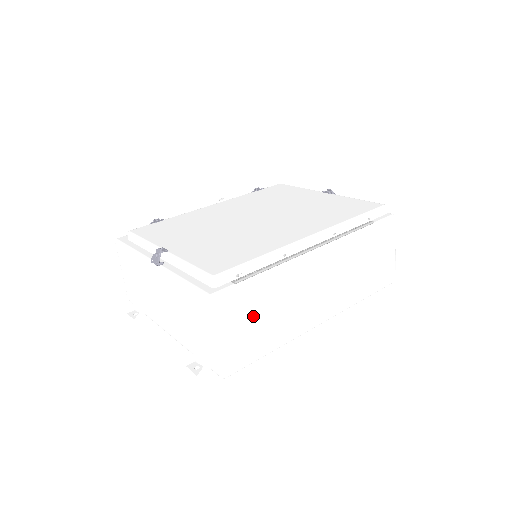
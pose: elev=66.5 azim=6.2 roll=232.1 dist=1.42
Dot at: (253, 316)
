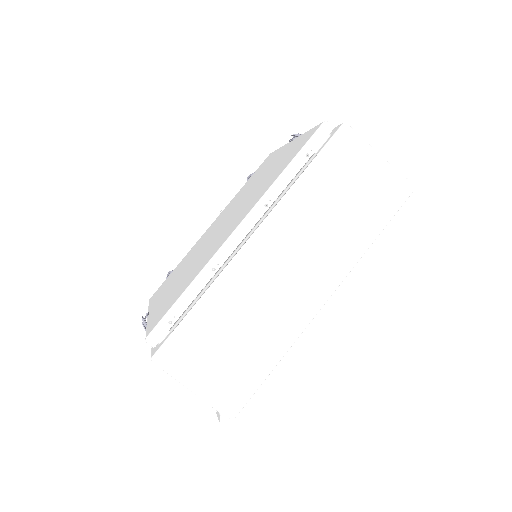
Dot at: (218, 348)
